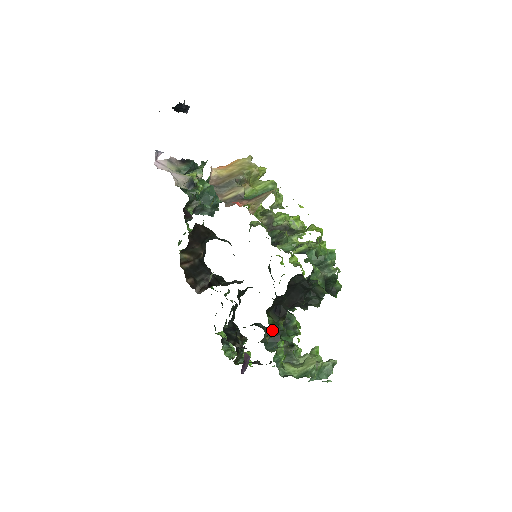
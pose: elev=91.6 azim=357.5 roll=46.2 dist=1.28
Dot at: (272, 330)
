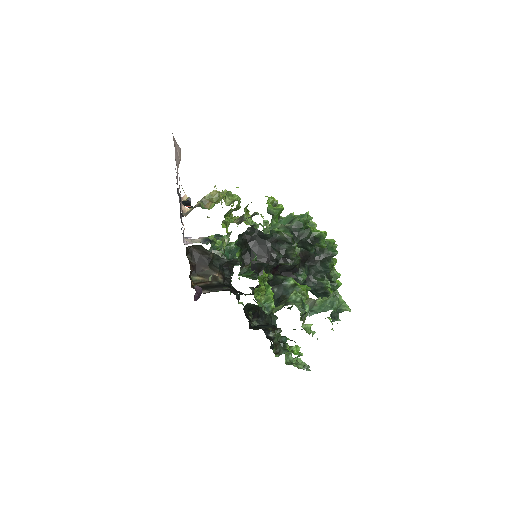
Dot at: occluded
